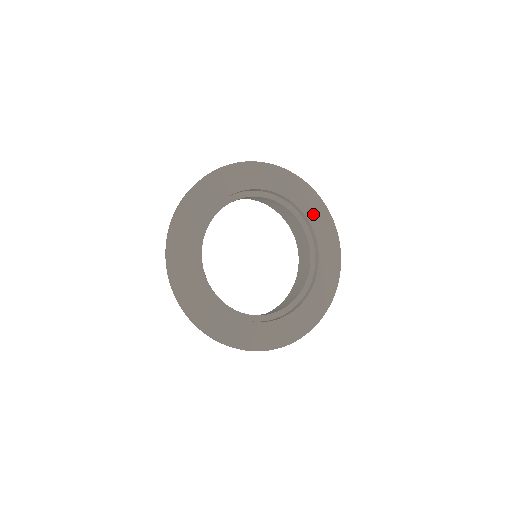
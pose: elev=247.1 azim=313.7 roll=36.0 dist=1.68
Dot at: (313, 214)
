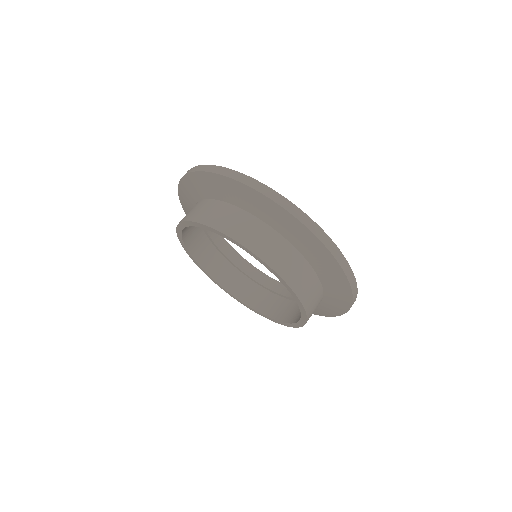
Dot at: occluded
